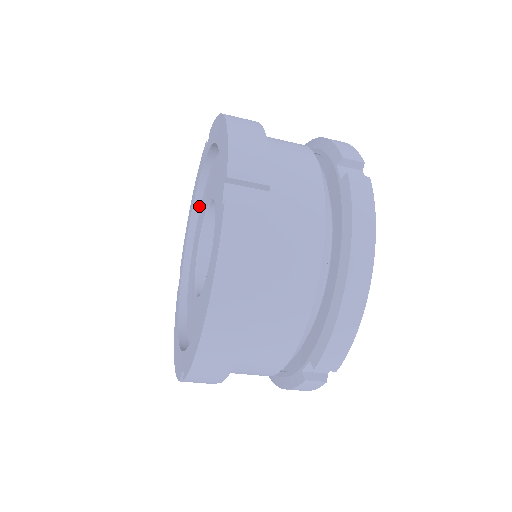
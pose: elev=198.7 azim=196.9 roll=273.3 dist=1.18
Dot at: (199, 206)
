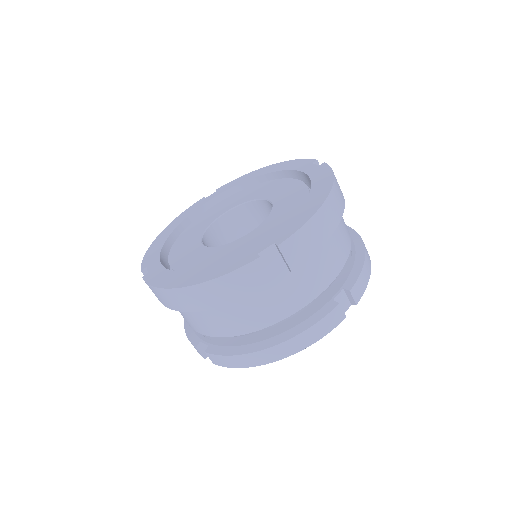
Dot at: (270, 178)
